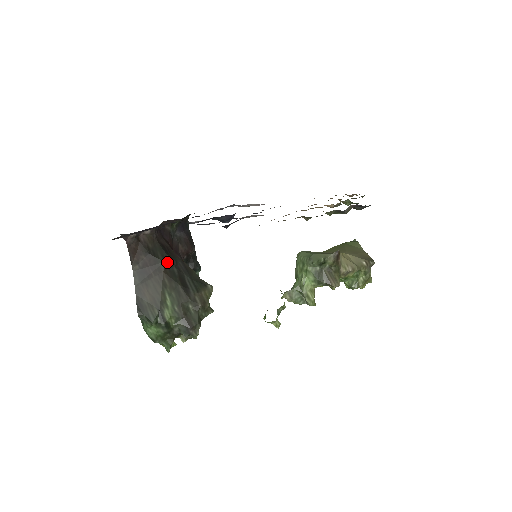
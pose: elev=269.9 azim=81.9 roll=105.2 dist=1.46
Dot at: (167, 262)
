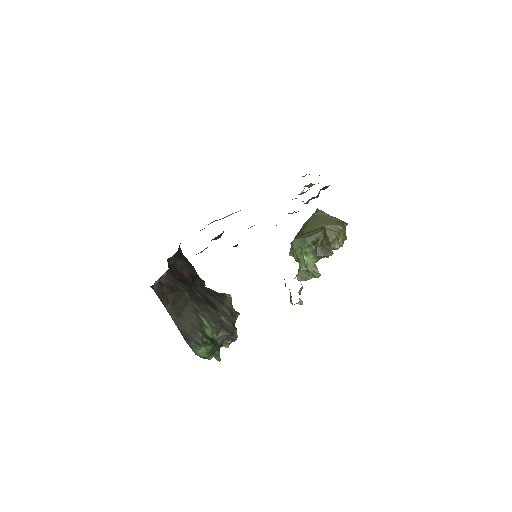
Dot at: (190, 291)
